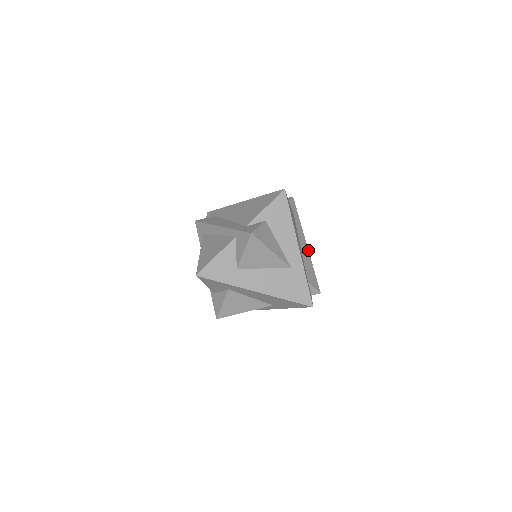
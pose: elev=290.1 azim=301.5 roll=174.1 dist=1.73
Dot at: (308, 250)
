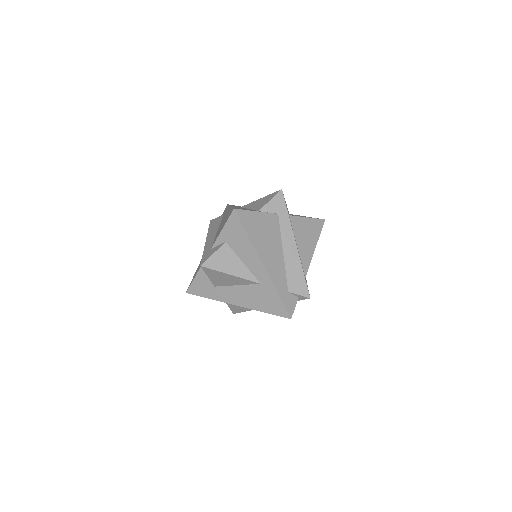
Dot at: (297, 251)
